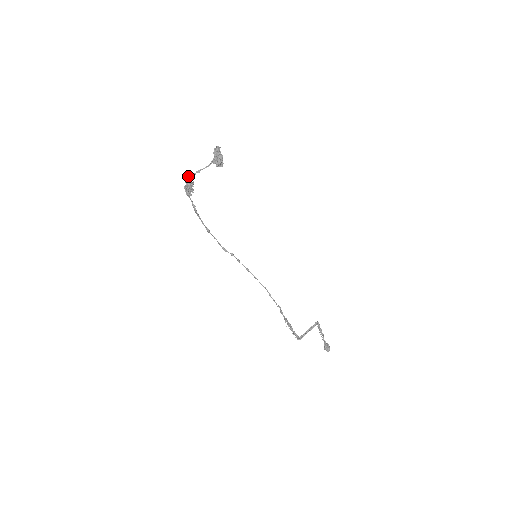
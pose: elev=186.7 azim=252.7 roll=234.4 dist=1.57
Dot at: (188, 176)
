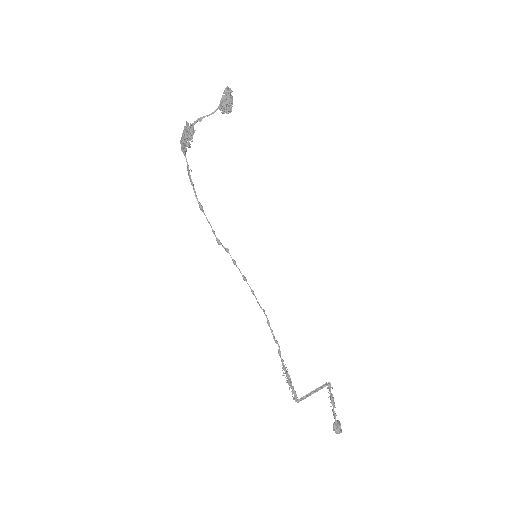
Dot at: (188, 126)
